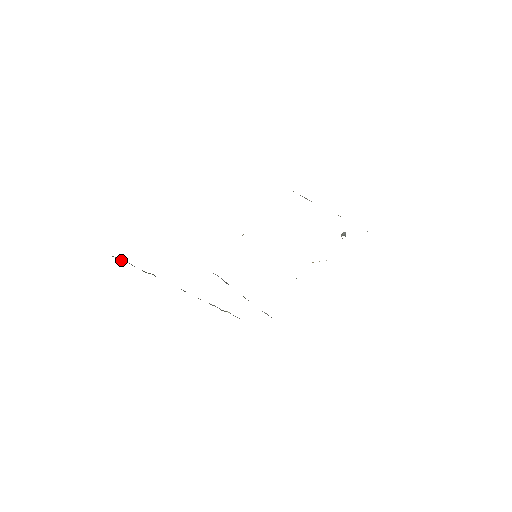
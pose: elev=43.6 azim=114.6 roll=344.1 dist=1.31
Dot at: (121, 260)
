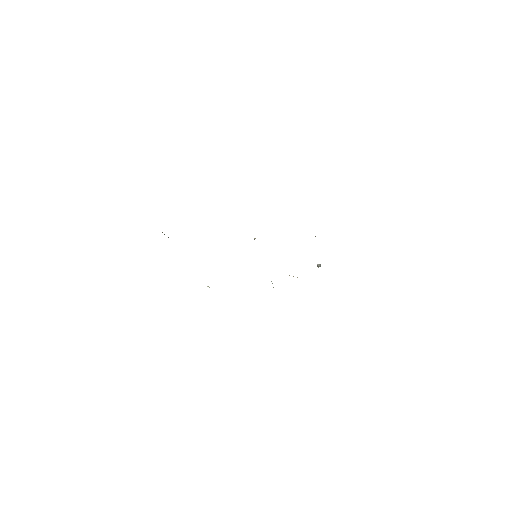
Dot at: occluded
